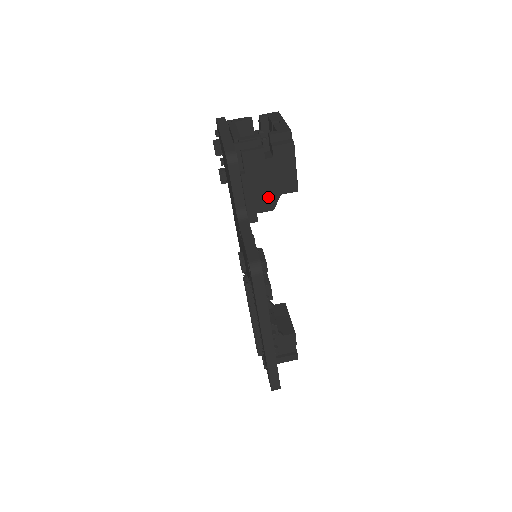
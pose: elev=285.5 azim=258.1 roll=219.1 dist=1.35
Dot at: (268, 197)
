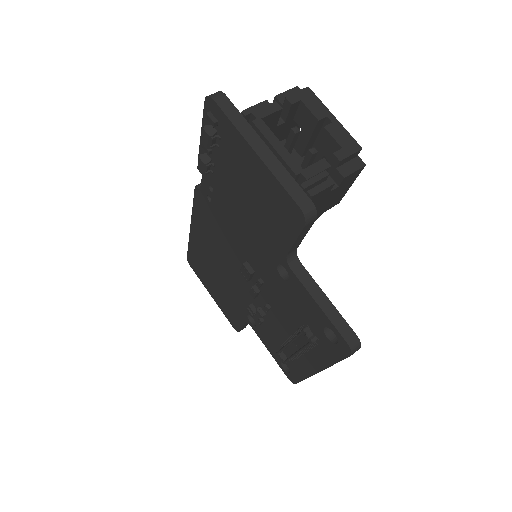
Dot at: occluded
